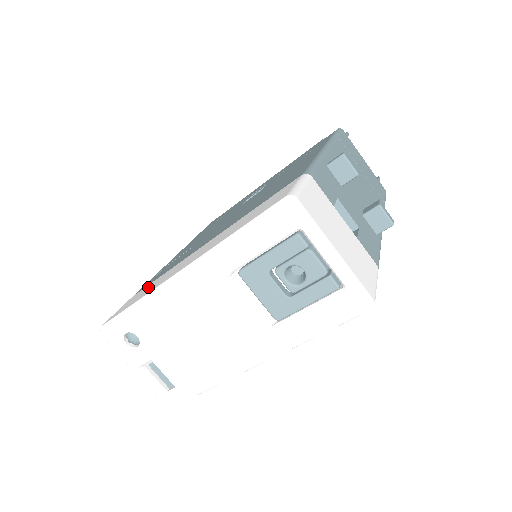
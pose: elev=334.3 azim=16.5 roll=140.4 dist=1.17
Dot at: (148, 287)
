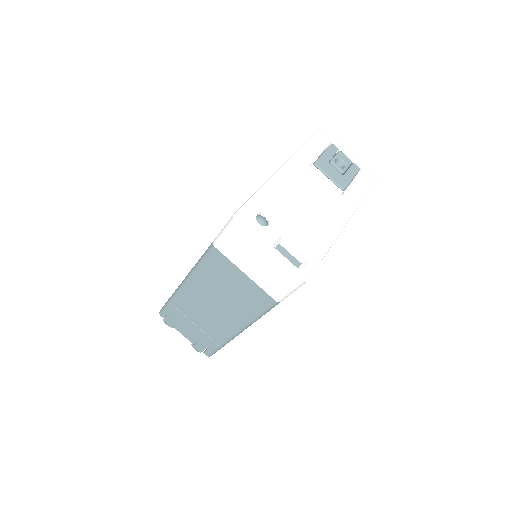
Dot at: occluded
